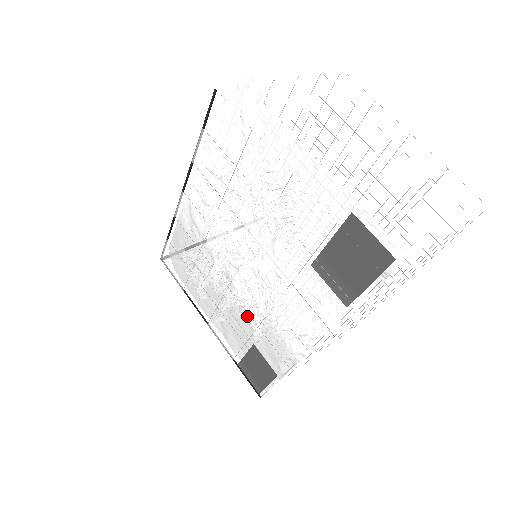
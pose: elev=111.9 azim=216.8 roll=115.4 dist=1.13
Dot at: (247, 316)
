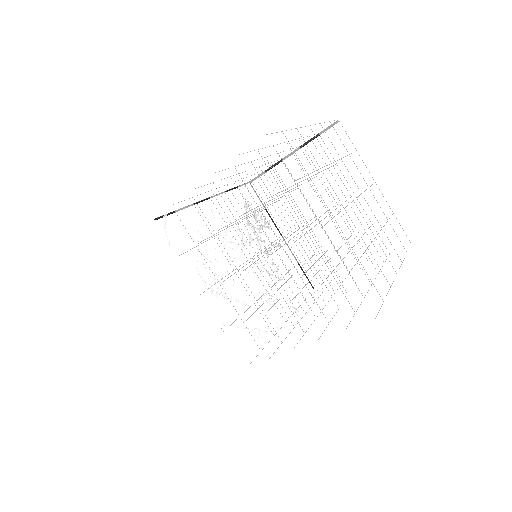
Dot at: (274, 271)
